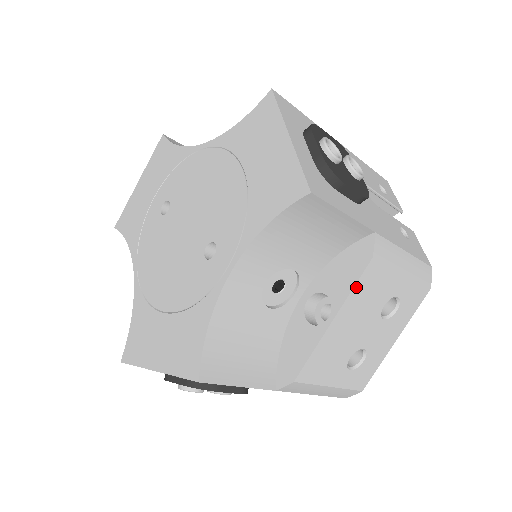
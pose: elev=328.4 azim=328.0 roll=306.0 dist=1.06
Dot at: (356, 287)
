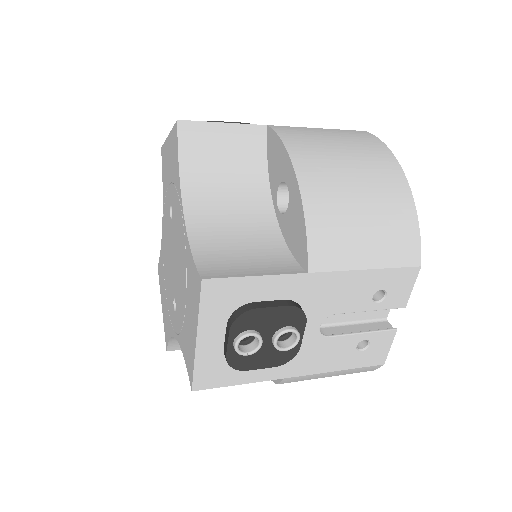
Dot at: occluded
